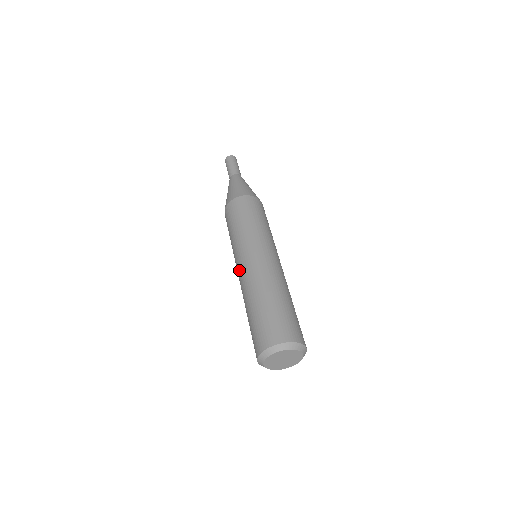
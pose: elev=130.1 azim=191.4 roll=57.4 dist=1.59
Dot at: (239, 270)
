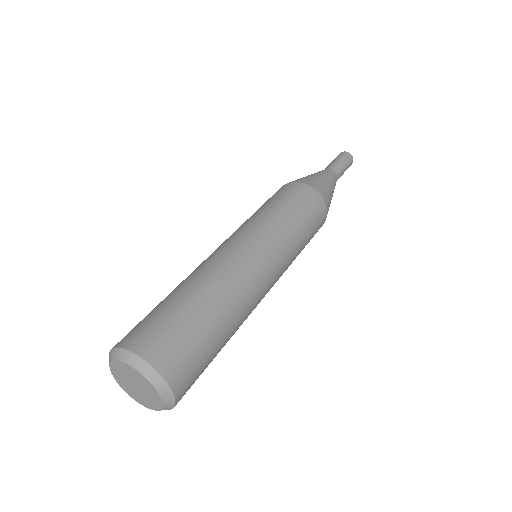
Dot at: occluded
